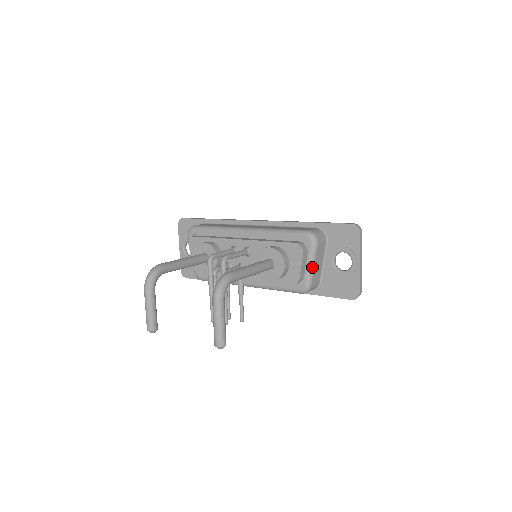
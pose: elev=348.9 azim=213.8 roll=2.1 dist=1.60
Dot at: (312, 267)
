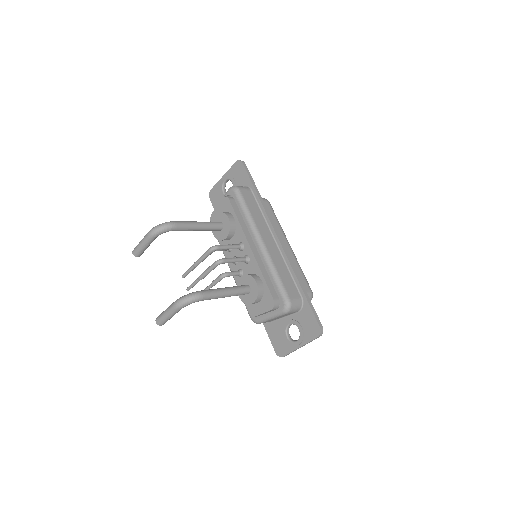
Dot at: (270, 318)
